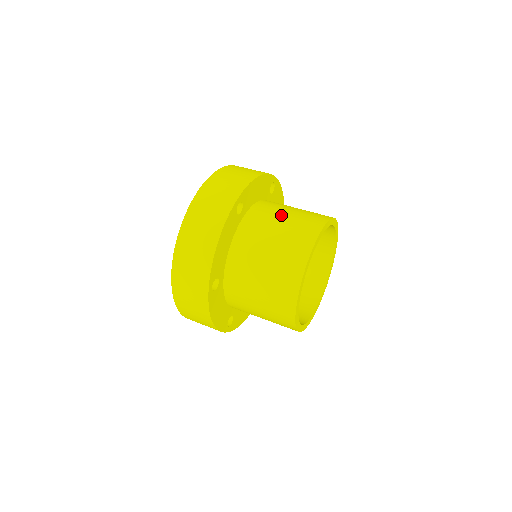
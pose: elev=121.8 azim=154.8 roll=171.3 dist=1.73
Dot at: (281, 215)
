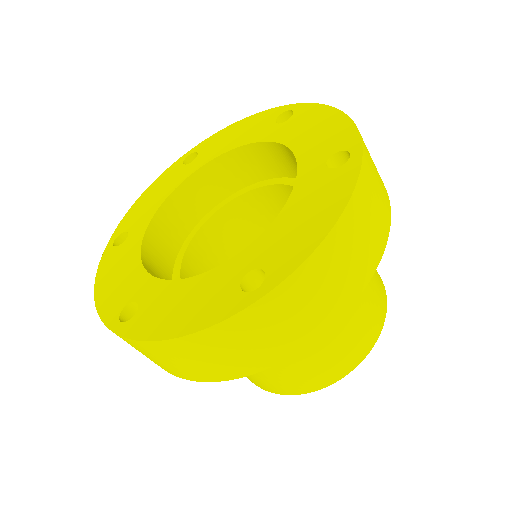
Dot at: (337, 322)
